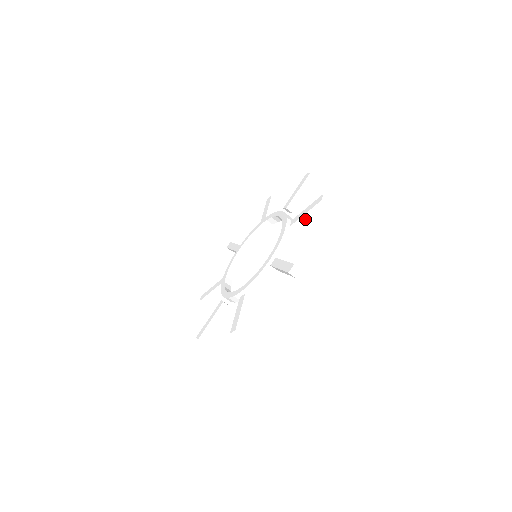
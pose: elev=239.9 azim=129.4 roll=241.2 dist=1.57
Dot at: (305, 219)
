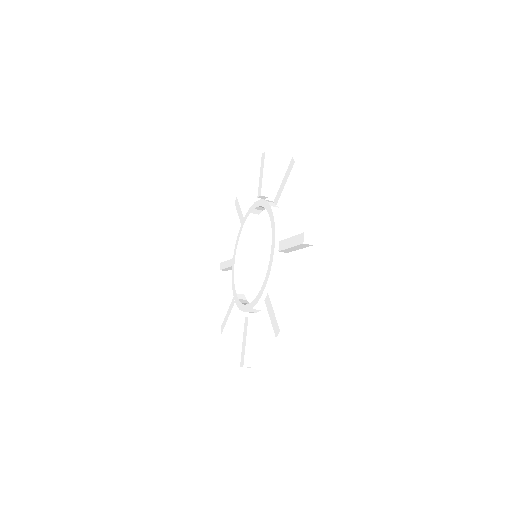
Dot at: (287, 191)
